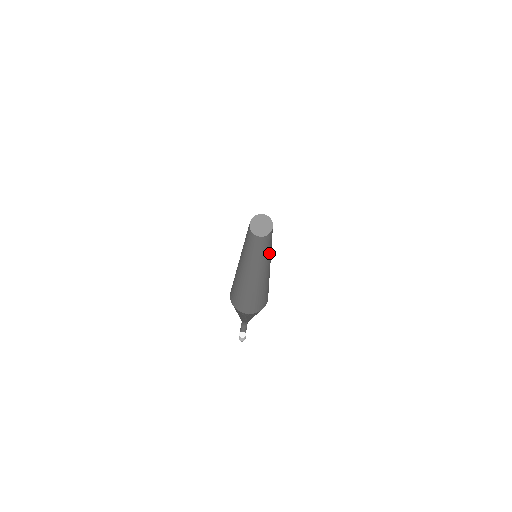
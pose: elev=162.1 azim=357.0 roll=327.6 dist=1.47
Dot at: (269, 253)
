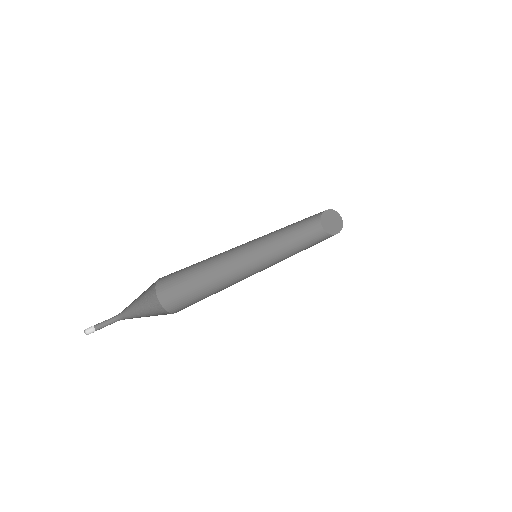
Dot at: occluded
